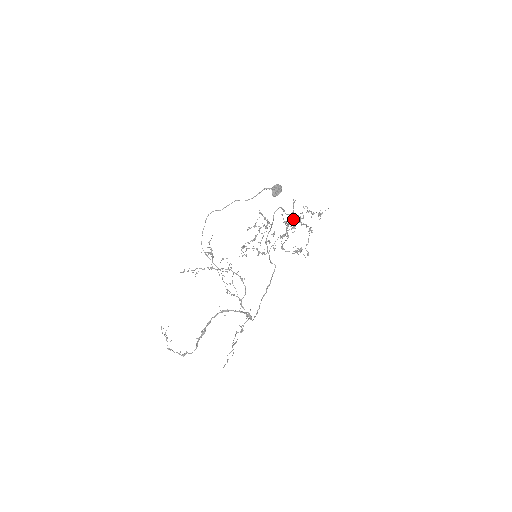
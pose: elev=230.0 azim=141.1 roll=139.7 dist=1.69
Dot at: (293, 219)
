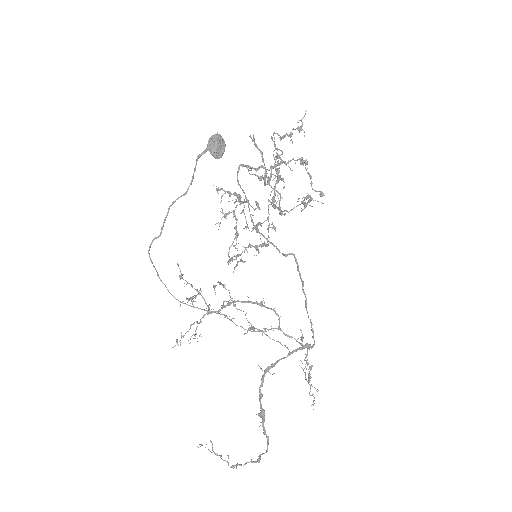
Dot at: (270, 167)
